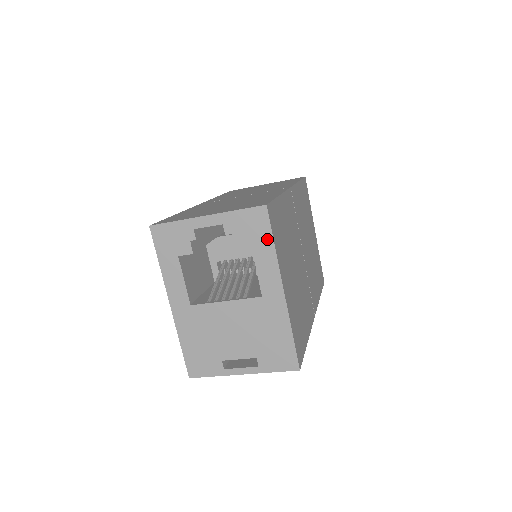
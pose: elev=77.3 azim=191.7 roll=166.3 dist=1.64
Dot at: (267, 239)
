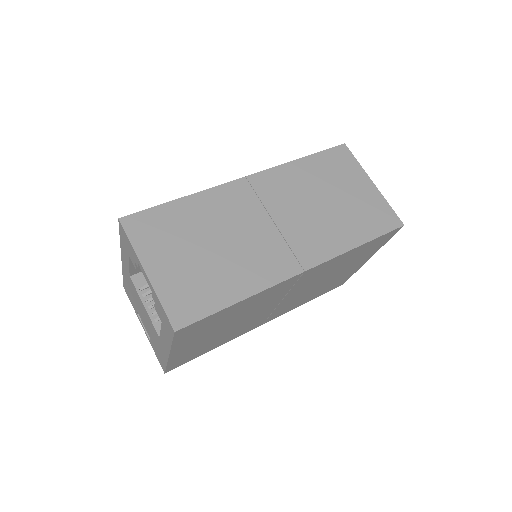
Dot at: (169, 336)
